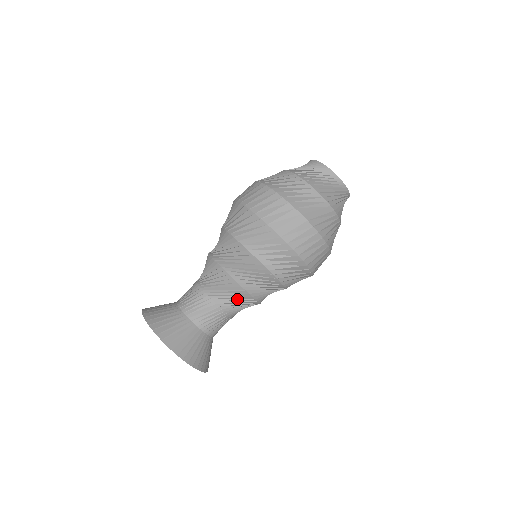
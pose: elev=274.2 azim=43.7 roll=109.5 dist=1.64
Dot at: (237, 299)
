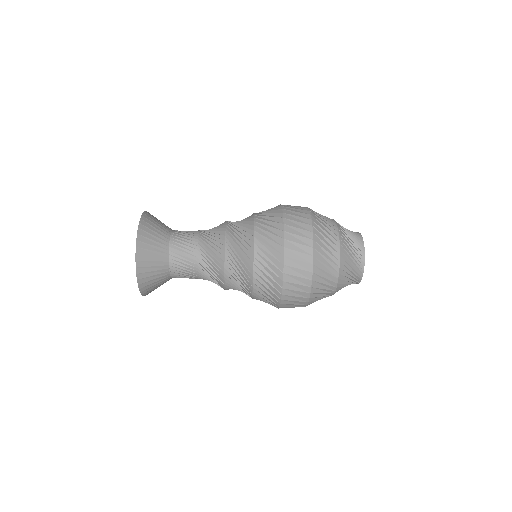
Dot at: occluded
